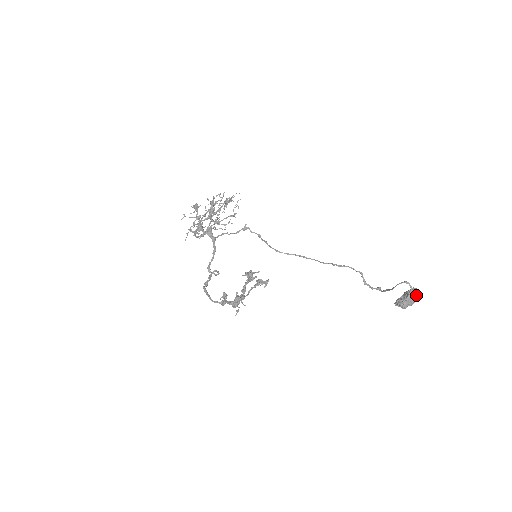
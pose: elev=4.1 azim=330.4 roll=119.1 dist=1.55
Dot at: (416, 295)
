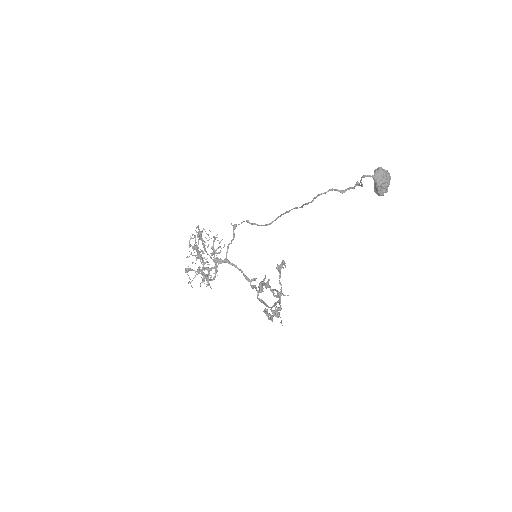
Dot at: (382, 177)
